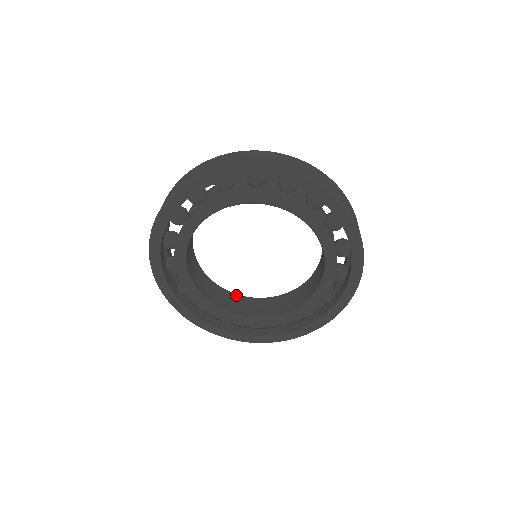
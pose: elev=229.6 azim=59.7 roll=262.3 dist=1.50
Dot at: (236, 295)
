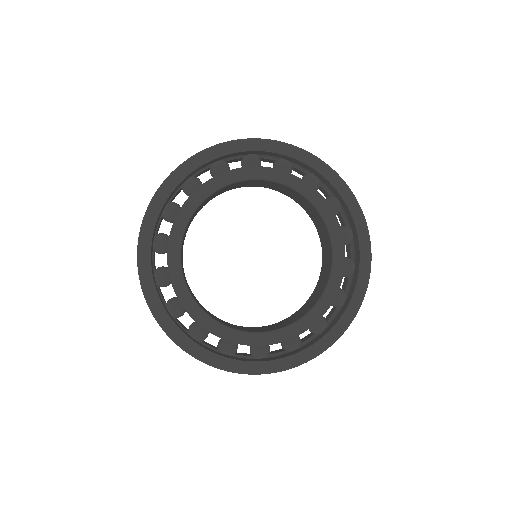
Dot at: occluded
